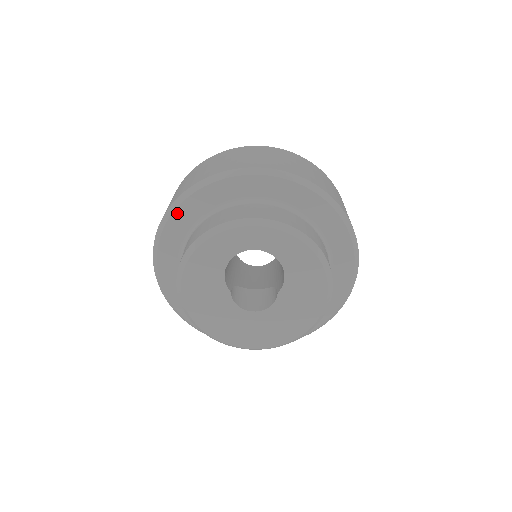
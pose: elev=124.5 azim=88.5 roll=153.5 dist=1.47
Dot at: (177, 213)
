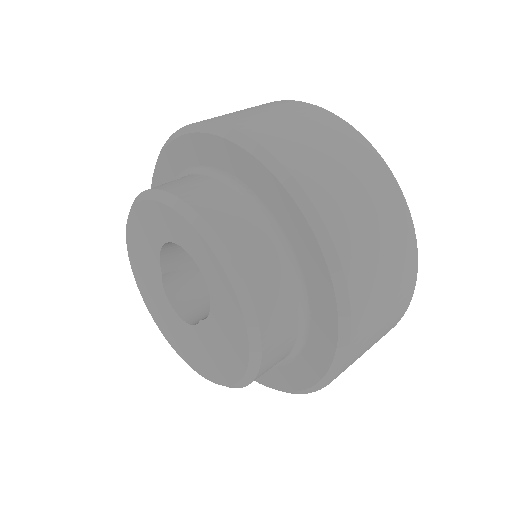
Dot at: (179, 142)
